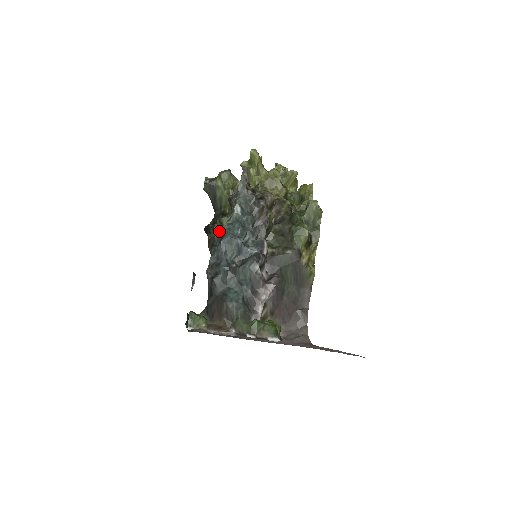
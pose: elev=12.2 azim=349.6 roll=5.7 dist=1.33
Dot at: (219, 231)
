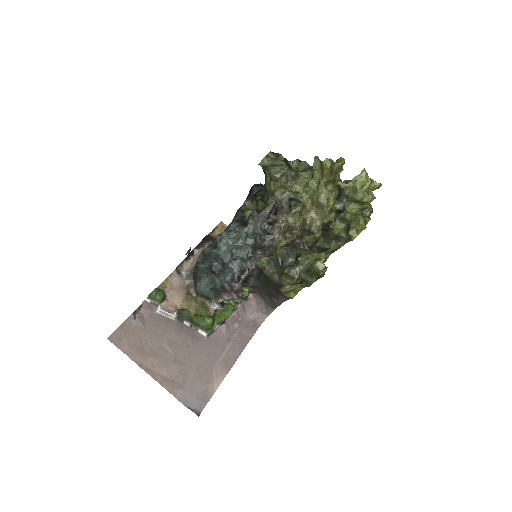
Dot at: (218, 239)
